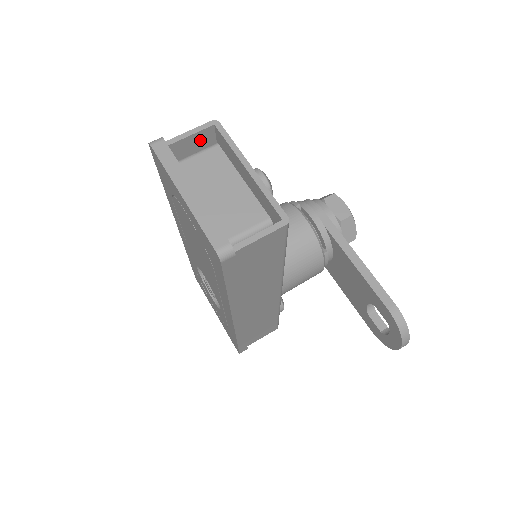
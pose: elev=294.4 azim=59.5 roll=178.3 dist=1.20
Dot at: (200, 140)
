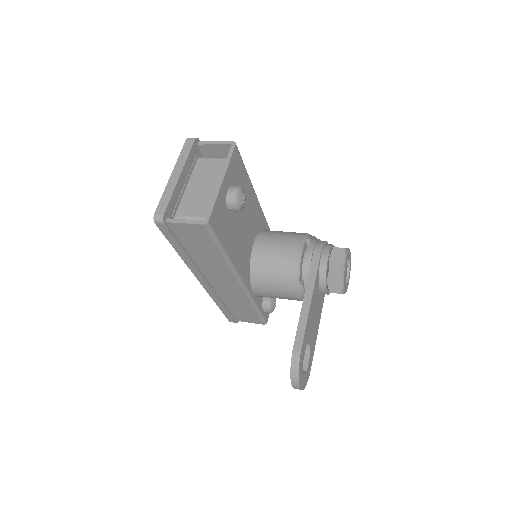
Dot at: (223, 151)
